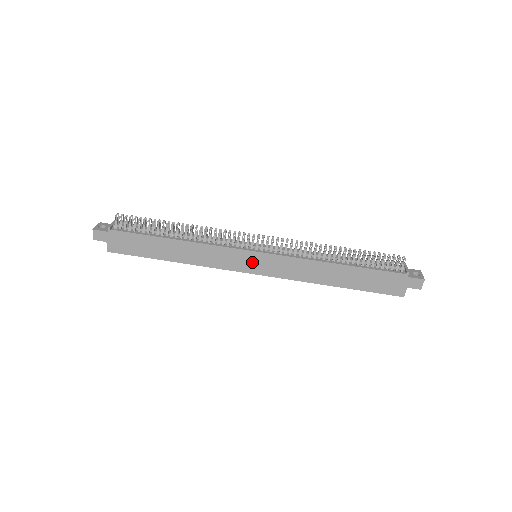
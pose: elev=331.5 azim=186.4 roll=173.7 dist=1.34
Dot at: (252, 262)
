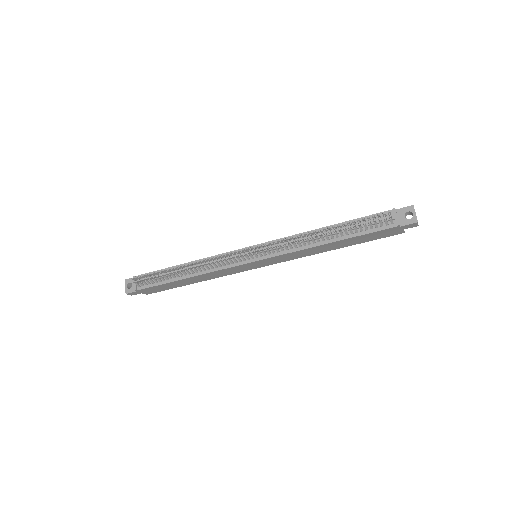
Dot at: (256, 265)
